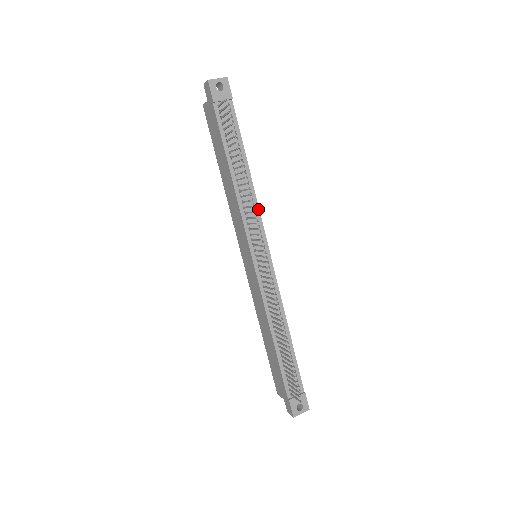
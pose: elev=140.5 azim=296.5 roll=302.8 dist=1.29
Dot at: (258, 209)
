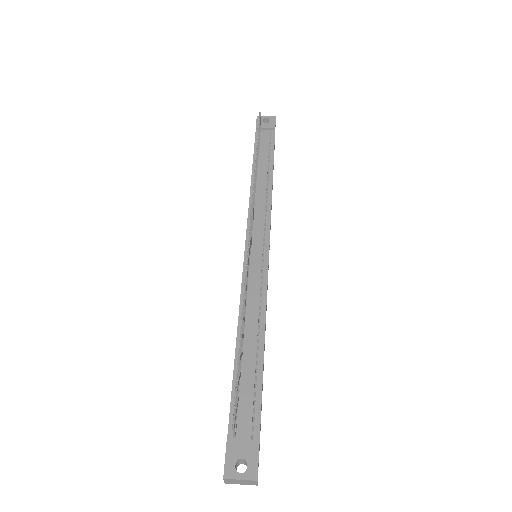
Dot at: (270, 206)
